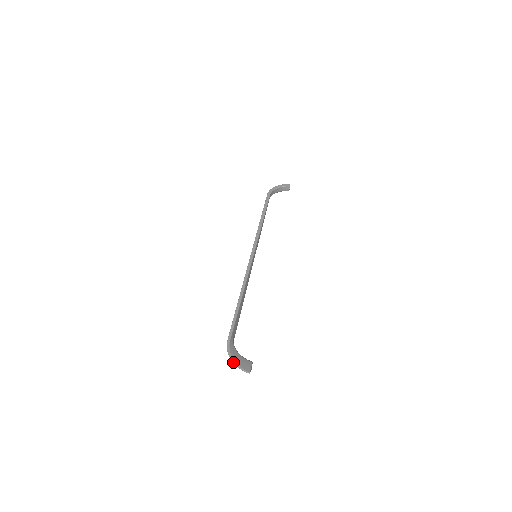
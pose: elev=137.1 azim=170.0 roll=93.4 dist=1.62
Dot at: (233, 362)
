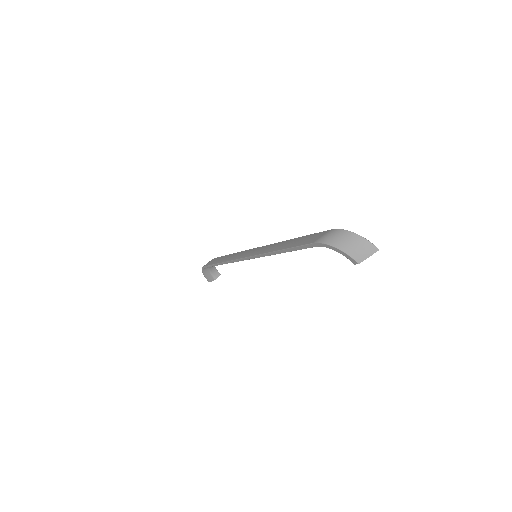
Dot at: occluded
